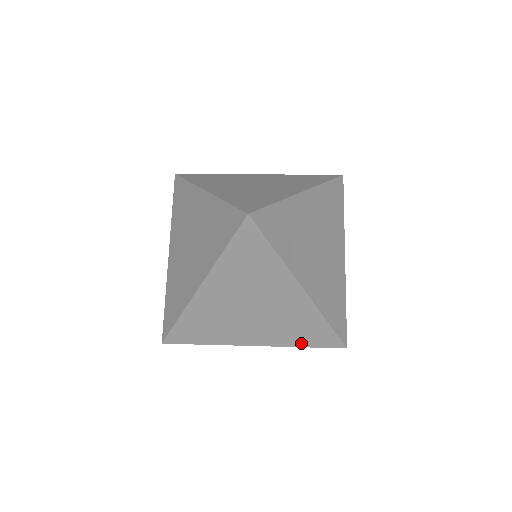
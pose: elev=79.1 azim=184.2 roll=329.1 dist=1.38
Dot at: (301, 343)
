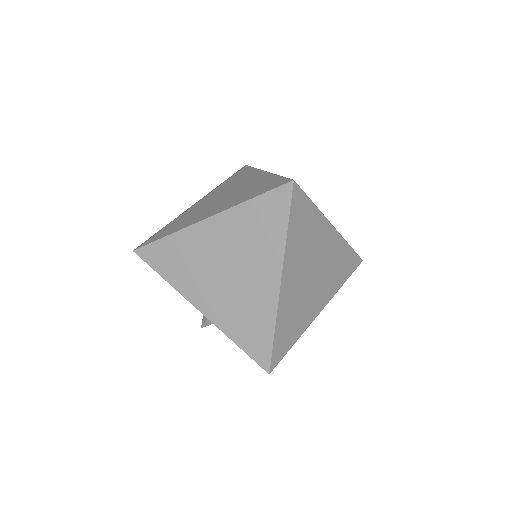
Dot at: (237, 338)
